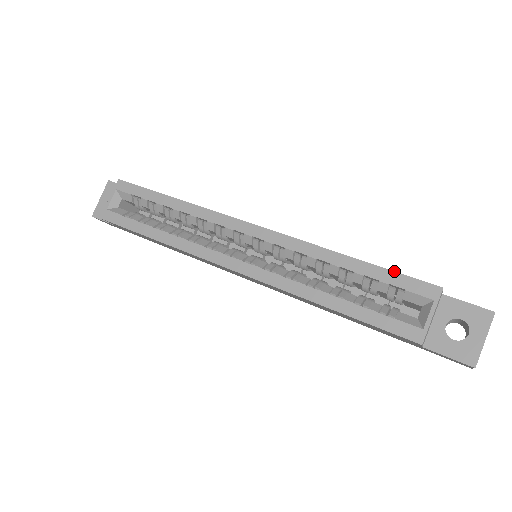
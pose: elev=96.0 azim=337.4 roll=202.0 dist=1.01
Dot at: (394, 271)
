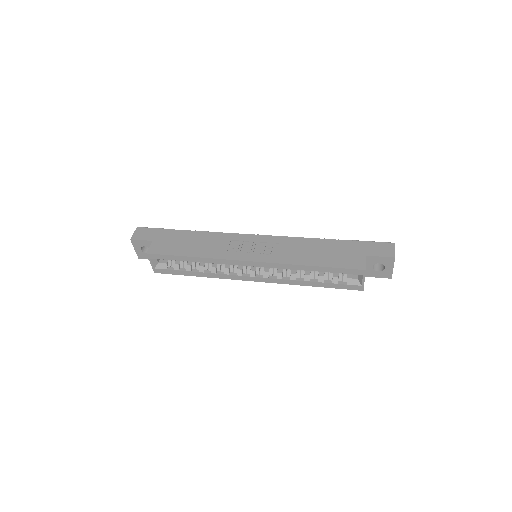
Dot at: (338, 268)
